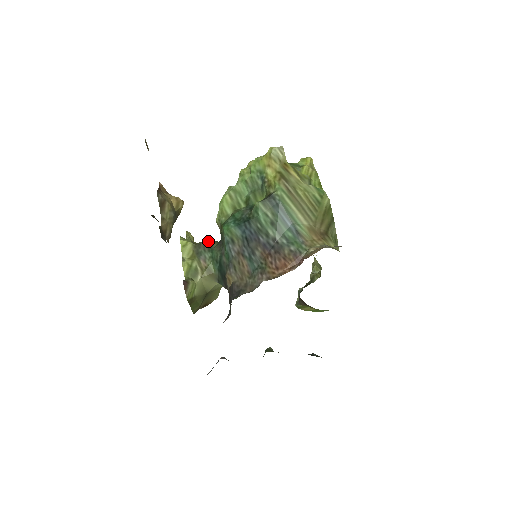
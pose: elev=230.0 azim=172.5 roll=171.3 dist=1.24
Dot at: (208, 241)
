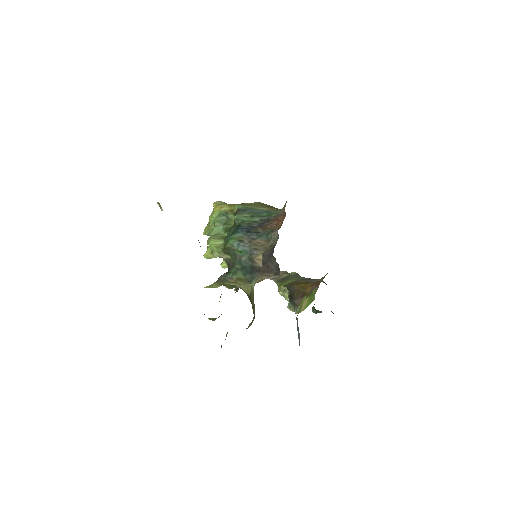
Dot at: (221, 275)
